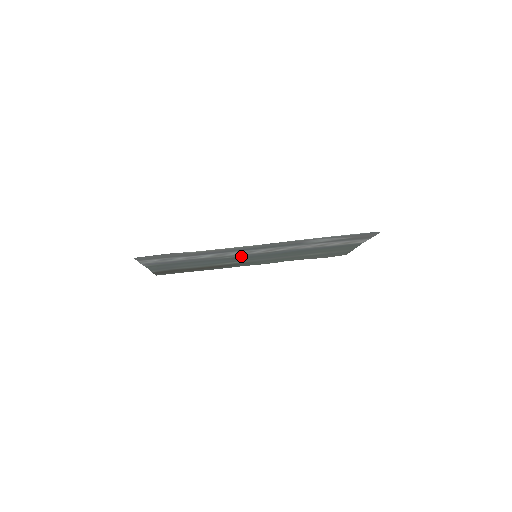
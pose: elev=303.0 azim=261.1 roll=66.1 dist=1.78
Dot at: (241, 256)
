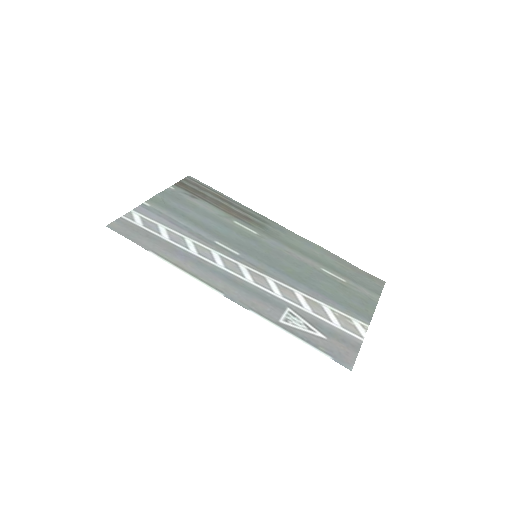
Dot at: (237, 251)
